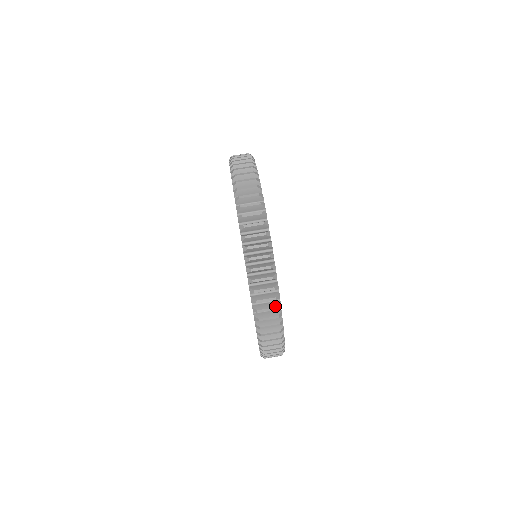
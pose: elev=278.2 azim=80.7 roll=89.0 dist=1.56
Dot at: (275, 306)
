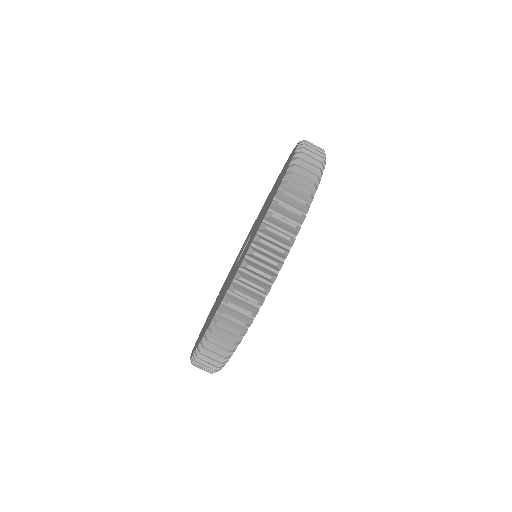
Dot at: (217, 365)
